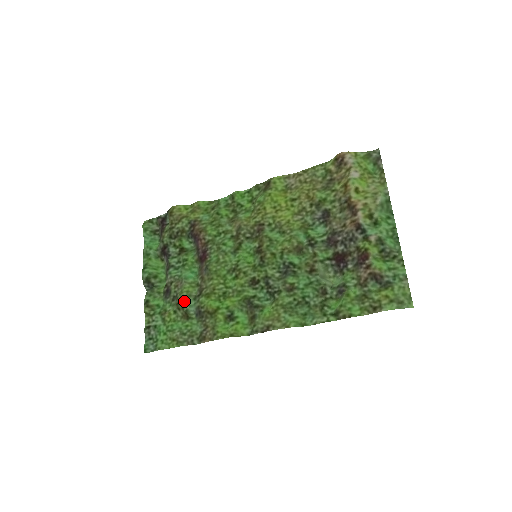
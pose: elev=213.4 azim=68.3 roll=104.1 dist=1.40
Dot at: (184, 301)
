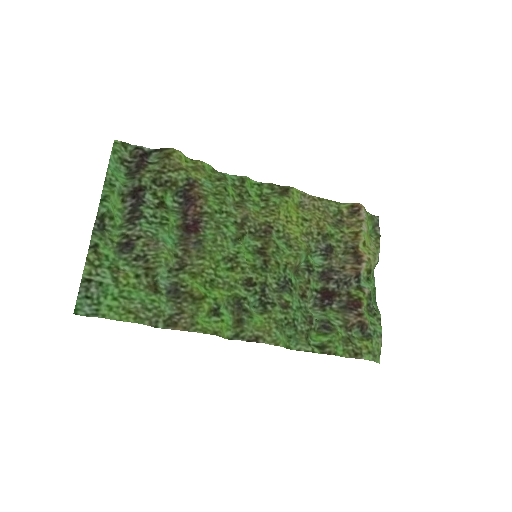
Dot at: (160, 269)
